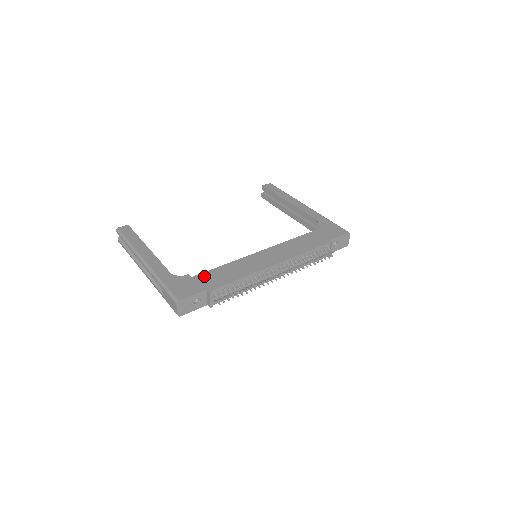
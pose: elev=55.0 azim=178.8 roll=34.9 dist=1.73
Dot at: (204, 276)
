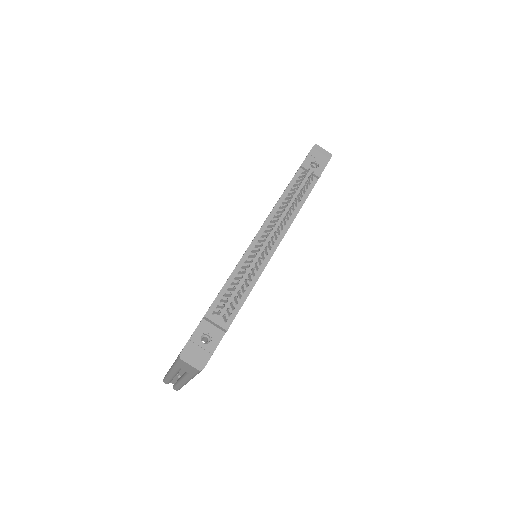
Dot at: occluded
